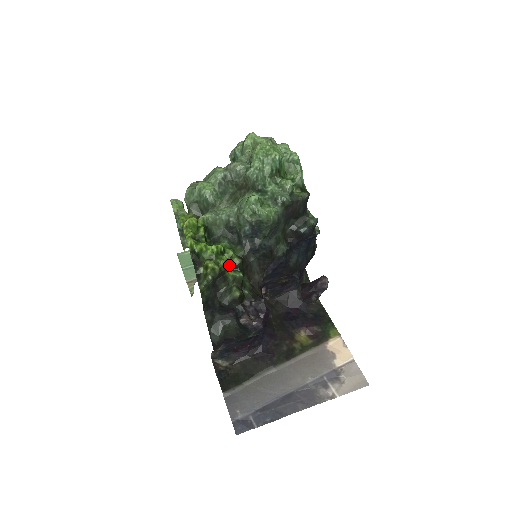
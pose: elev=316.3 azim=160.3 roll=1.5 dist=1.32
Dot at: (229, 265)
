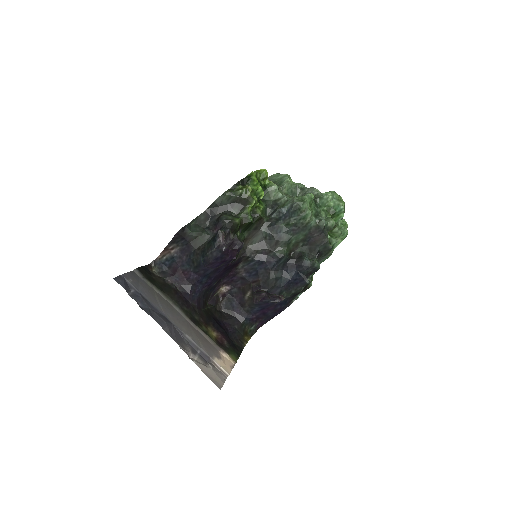
Dot at: (253, 208)
